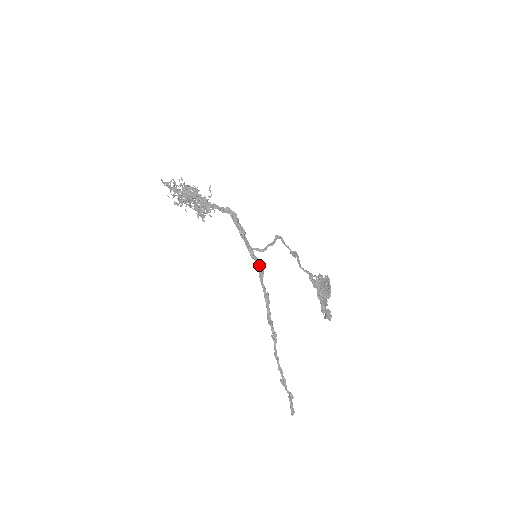
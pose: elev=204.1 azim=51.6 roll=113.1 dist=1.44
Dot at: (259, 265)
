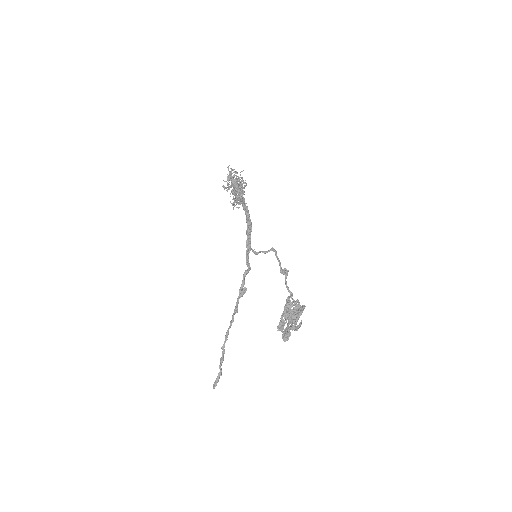
Dot at: (247, 262)
